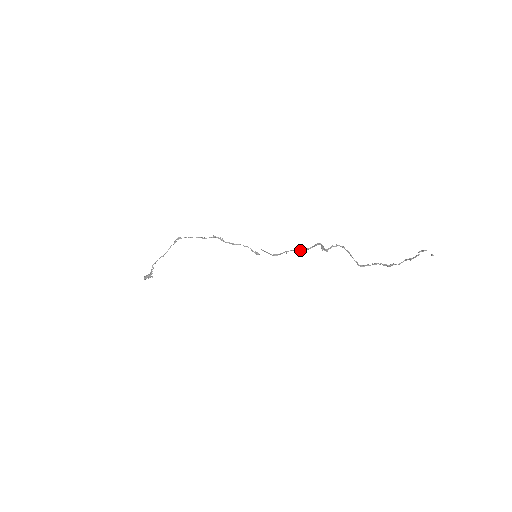
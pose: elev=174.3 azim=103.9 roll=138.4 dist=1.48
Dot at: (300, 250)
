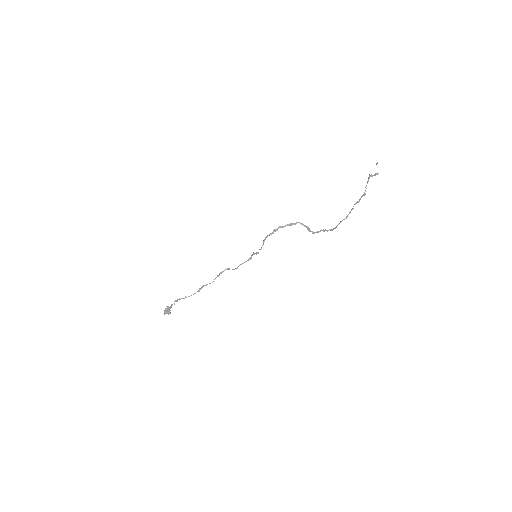
Dot at: (285, 225)
